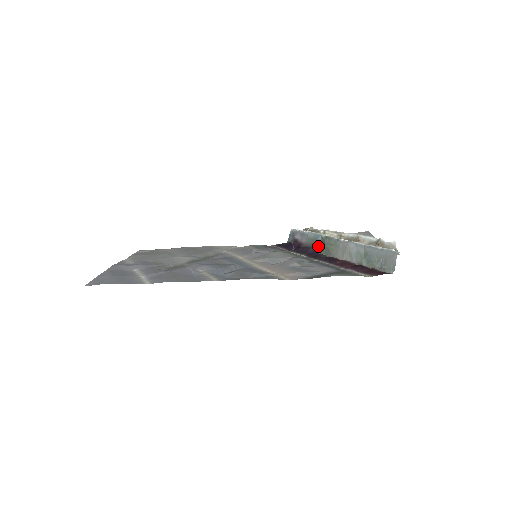
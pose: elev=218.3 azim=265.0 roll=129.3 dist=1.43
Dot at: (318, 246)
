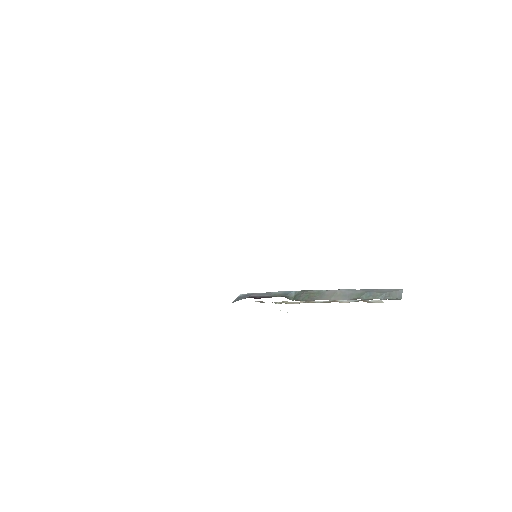
Dot at: (290, 298)
